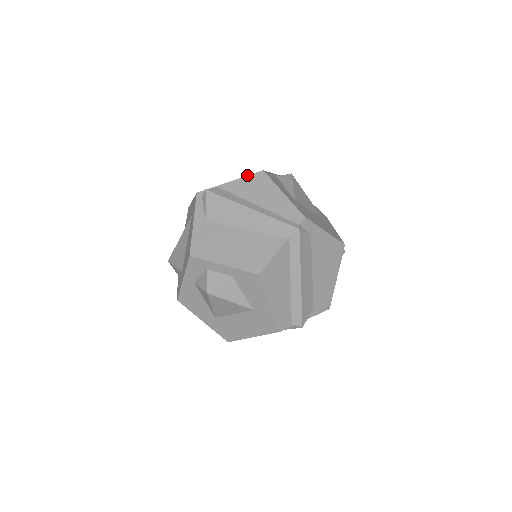
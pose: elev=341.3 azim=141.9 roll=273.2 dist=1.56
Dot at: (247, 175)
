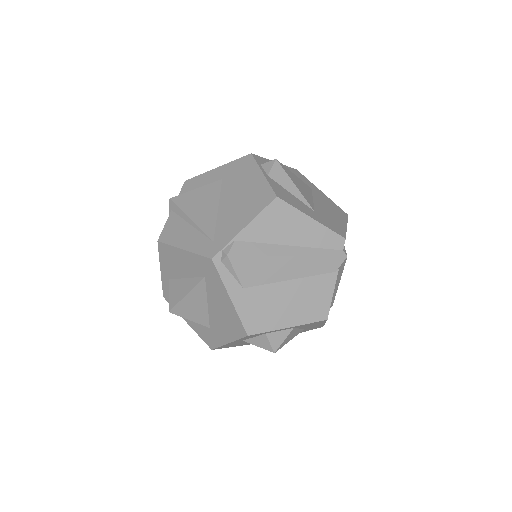
Dot at: (261, 211)
